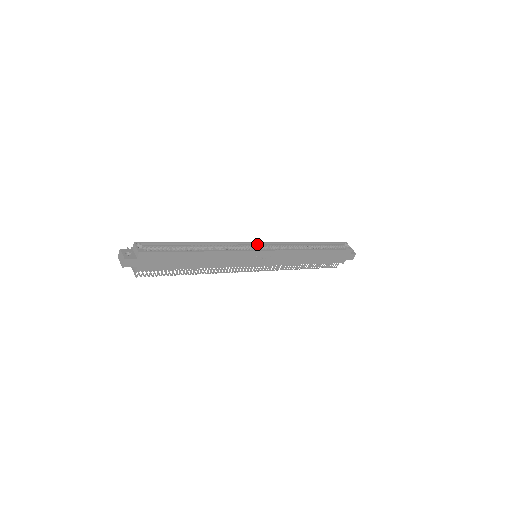
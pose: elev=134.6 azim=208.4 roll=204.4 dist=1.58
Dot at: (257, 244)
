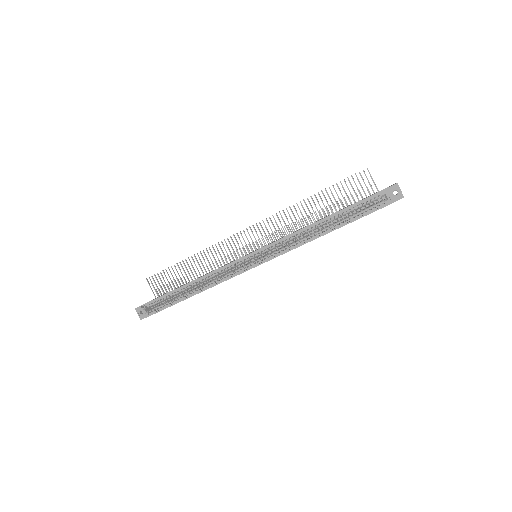
Dot at: (248, 255)
